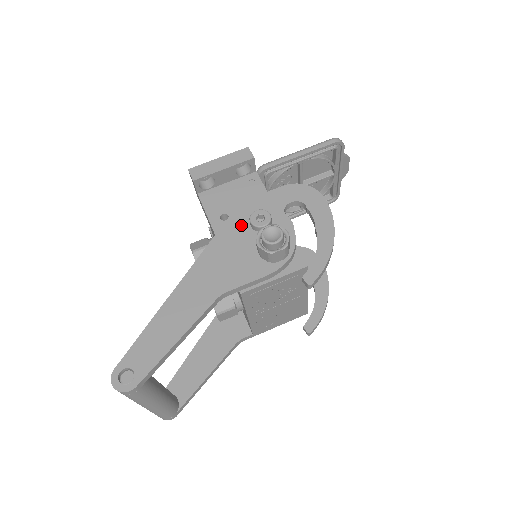
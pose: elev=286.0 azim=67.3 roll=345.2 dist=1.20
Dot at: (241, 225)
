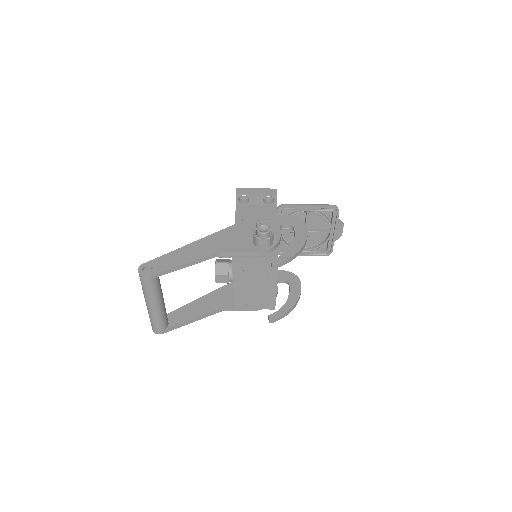
Dot at: (251, 225)
